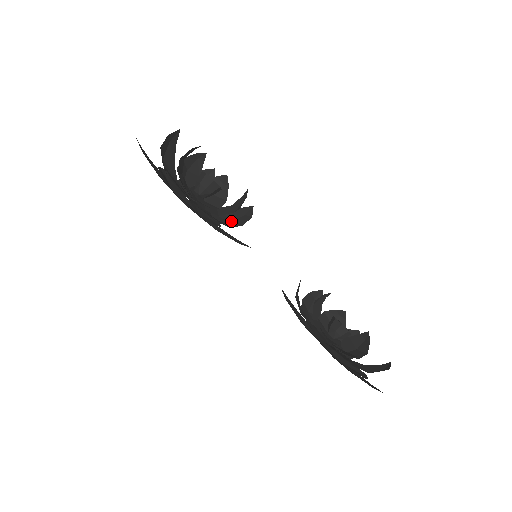
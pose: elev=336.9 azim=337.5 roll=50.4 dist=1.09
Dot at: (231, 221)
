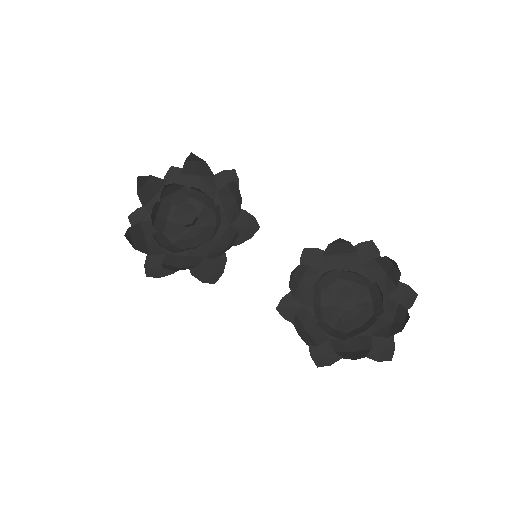
Dot at: (236, 198)
